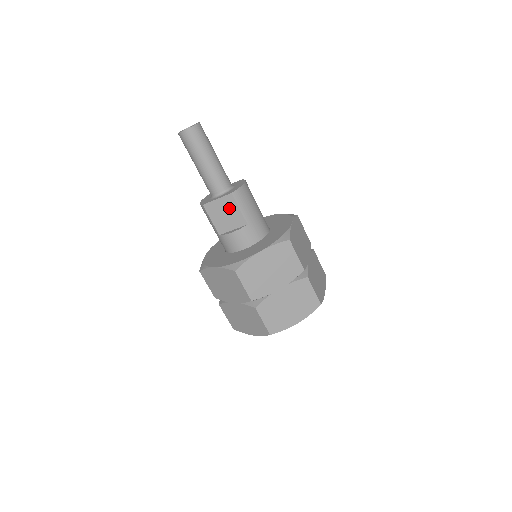
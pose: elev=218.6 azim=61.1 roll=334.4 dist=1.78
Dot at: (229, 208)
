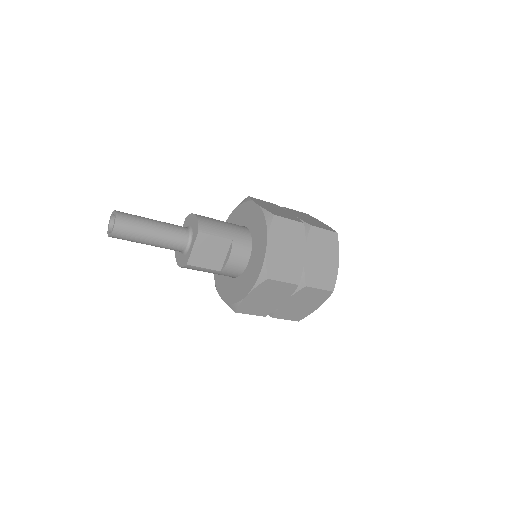
Dot at: (208, 244)
